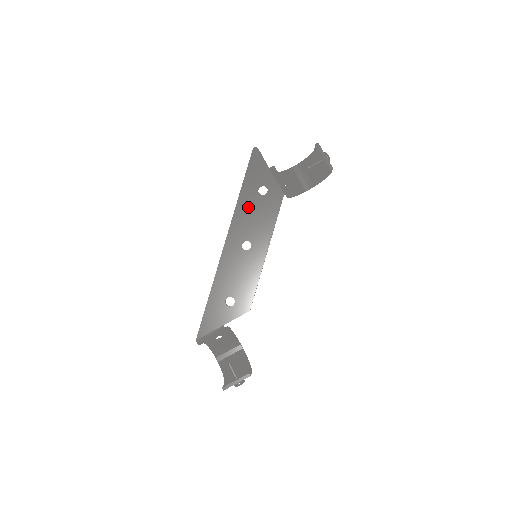
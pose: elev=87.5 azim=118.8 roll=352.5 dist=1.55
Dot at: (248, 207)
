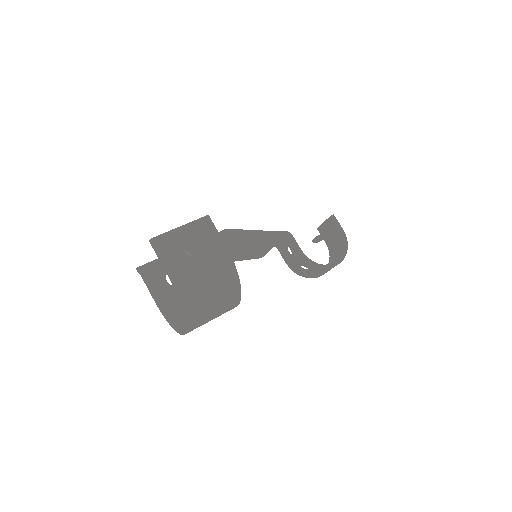
Dot at: occluded
